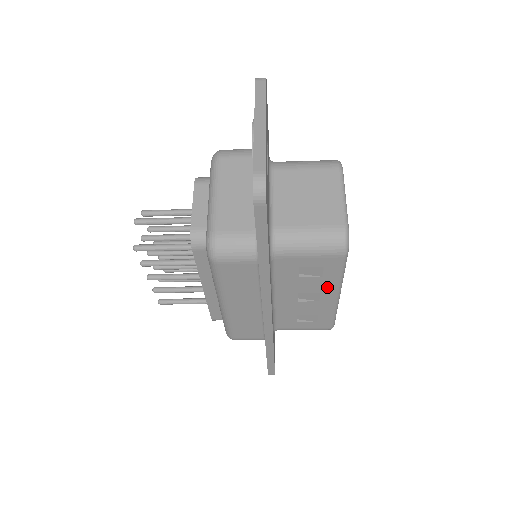
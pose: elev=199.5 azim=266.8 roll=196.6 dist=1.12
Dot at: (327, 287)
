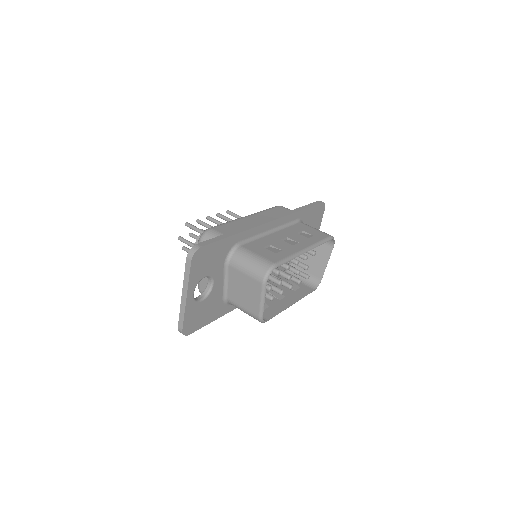
Dot at: occluded
